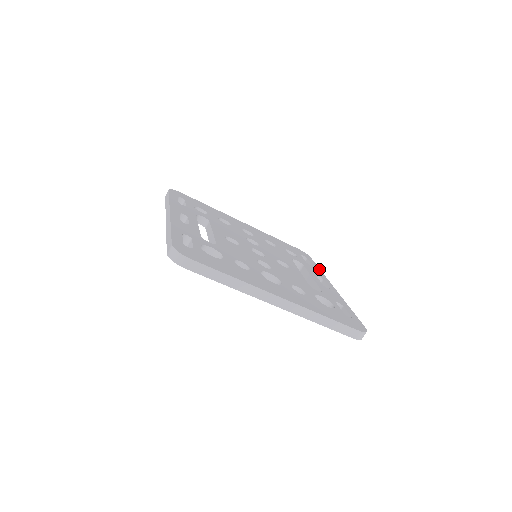
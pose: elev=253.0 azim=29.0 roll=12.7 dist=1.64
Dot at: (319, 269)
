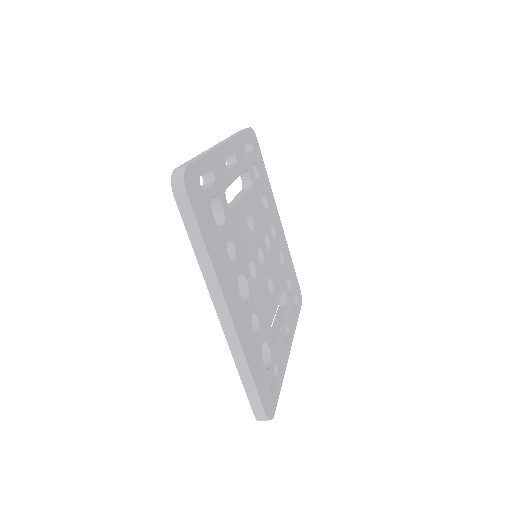
Dot at: occluded
